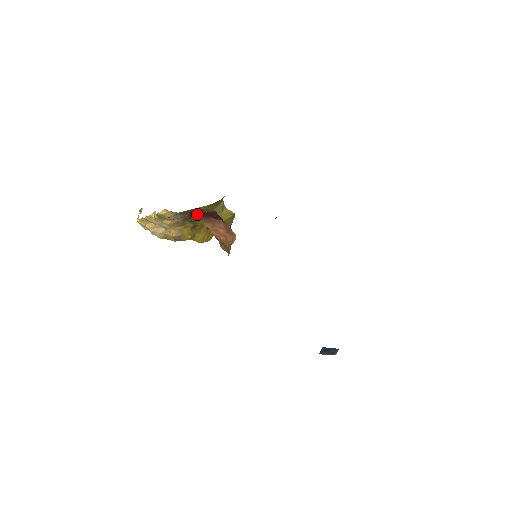
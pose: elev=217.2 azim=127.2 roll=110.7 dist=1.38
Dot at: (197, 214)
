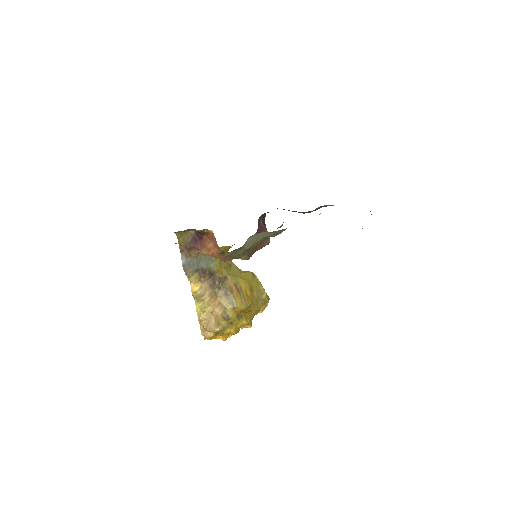
Dot at: (190, 246)
